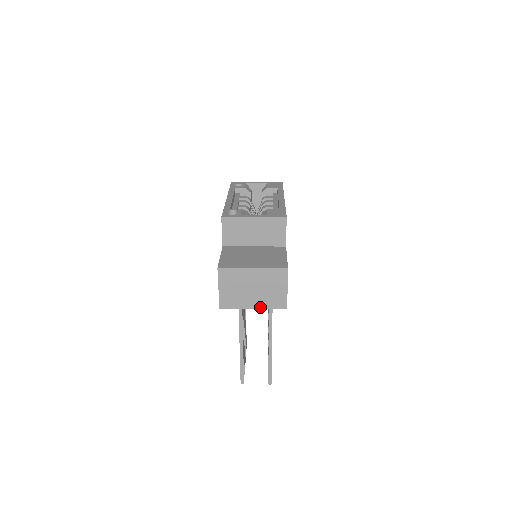
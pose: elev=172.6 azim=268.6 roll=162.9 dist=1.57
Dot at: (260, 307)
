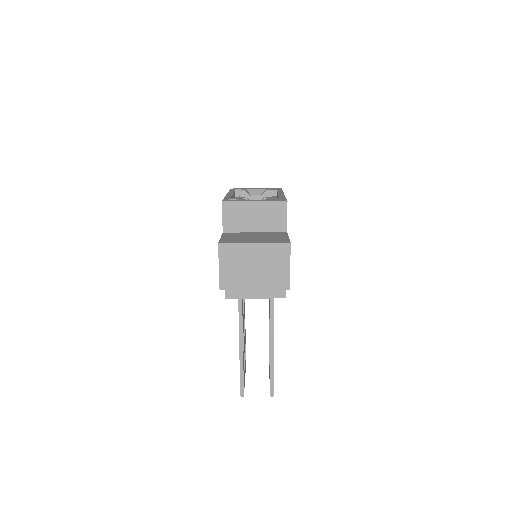
Dot at: (262, 287)
